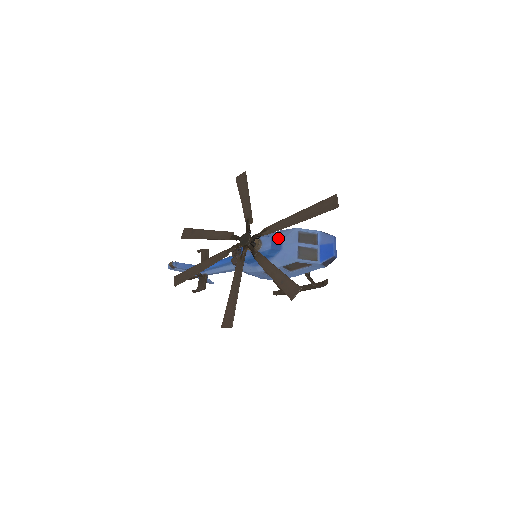
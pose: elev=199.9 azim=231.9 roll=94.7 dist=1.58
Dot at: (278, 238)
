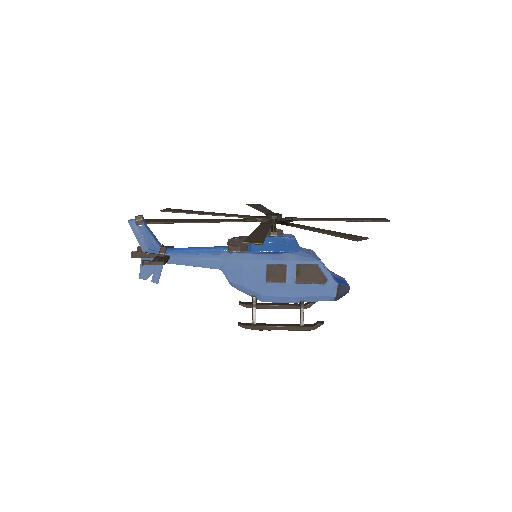
Dot at: occluded
